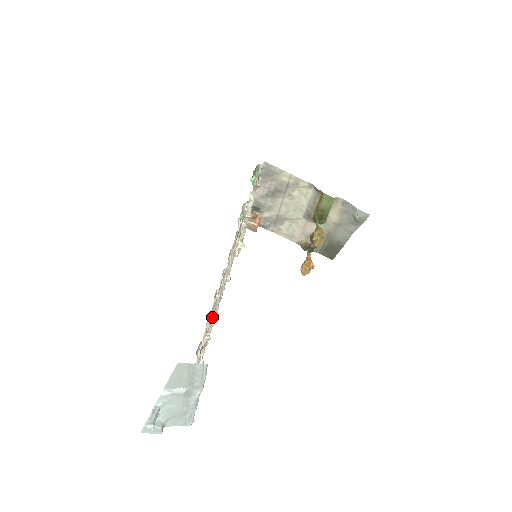
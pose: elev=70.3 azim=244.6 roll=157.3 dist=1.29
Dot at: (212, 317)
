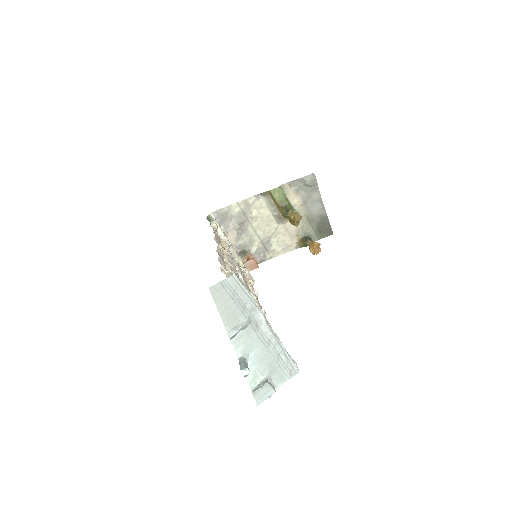
Dot at: occluded
